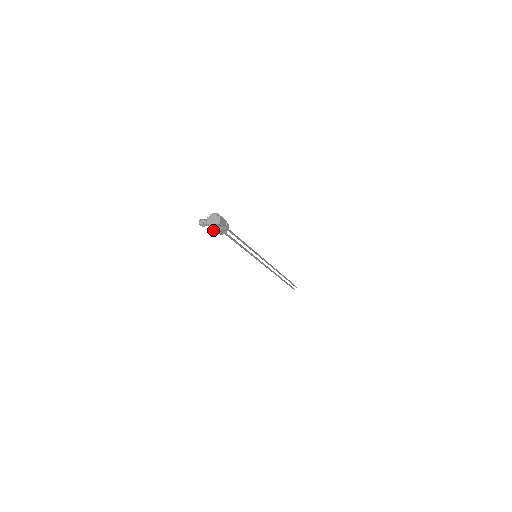
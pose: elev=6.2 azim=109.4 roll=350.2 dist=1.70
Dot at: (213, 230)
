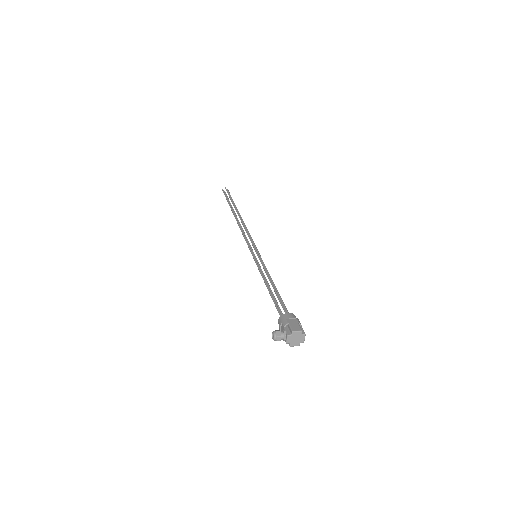
Dot at: occluded
